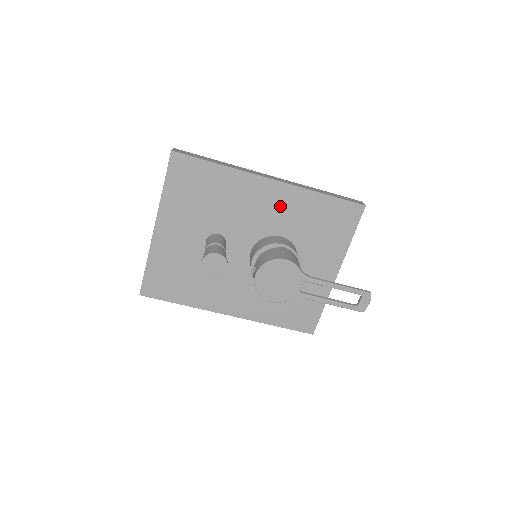
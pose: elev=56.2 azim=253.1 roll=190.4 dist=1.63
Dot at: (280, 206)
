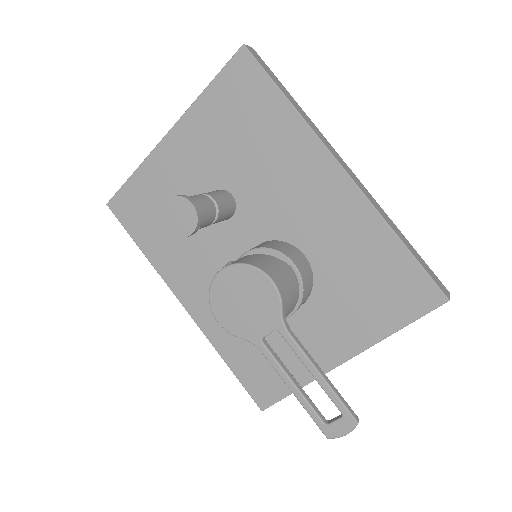
Dot at: (330, 214)
